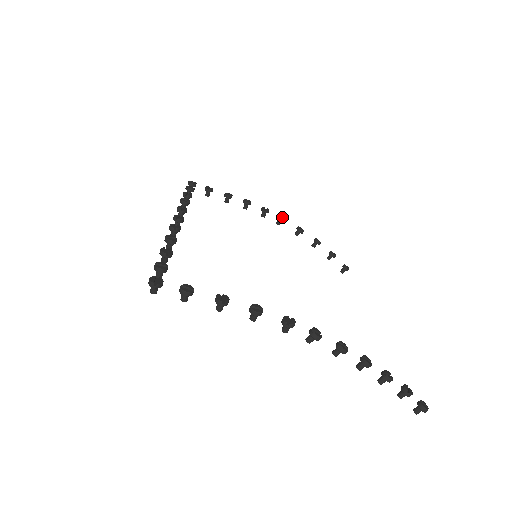
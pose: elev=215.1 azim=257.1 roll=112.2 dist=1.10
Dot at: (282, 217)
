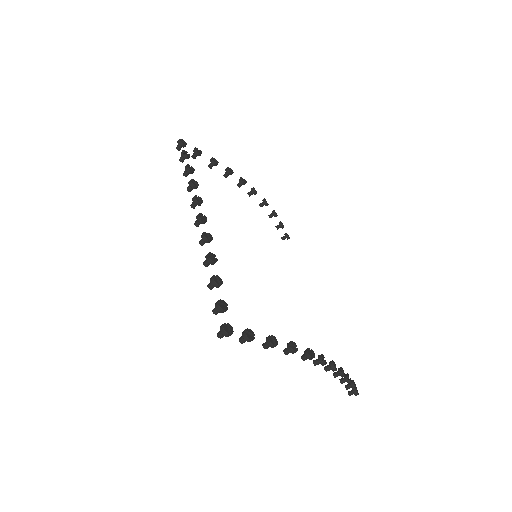
Dot at: (254, 189)
